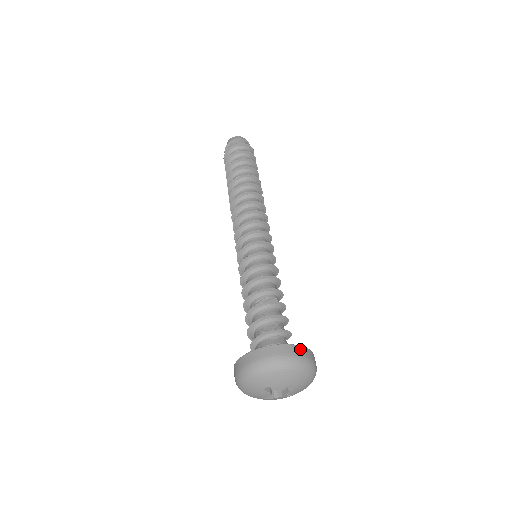
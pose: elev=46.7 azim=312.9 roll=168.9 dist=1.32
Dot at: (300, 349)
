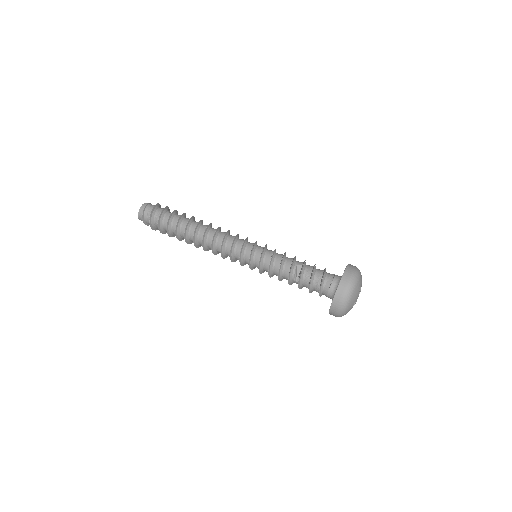
Dot at: (344, 279)
